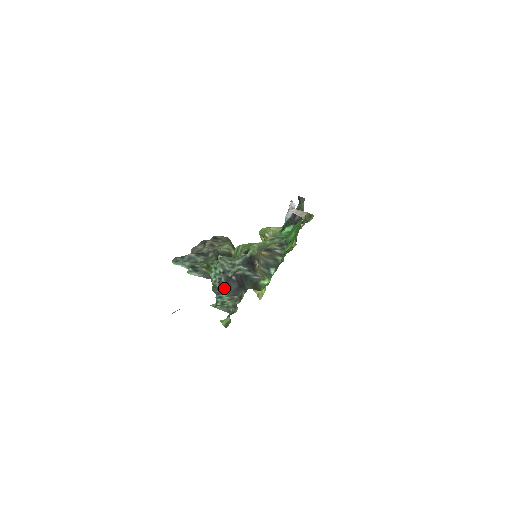
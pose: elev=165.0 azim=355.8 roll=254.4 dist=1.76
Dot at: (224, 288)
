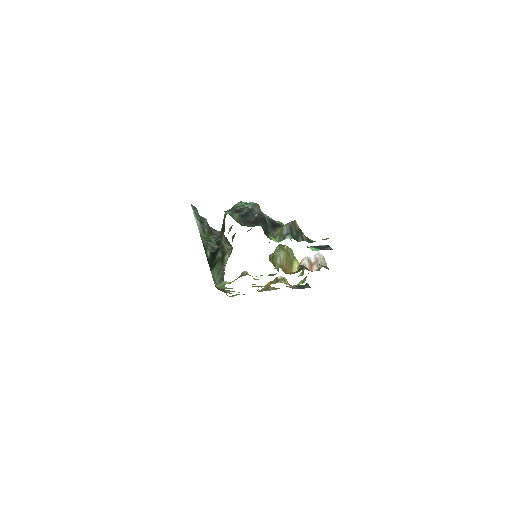
Dot at: (241, 213)
